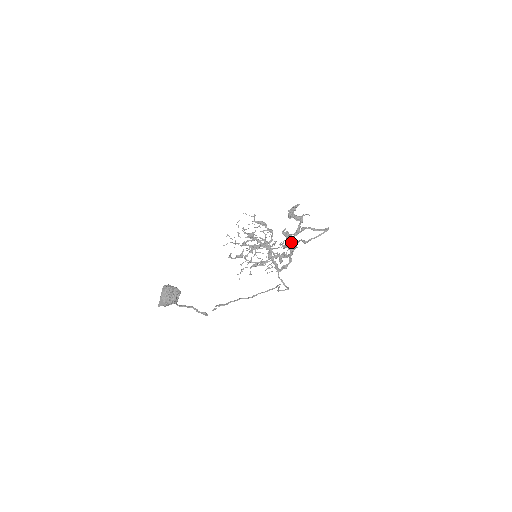
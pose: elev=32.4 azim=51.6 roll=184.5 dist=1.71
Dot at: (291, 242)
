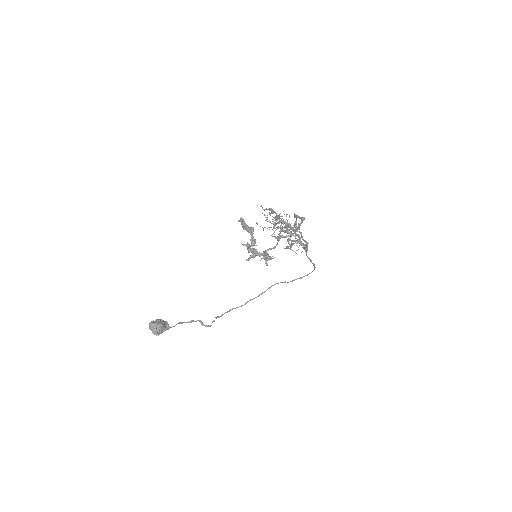
Dot at: (253, 253)
